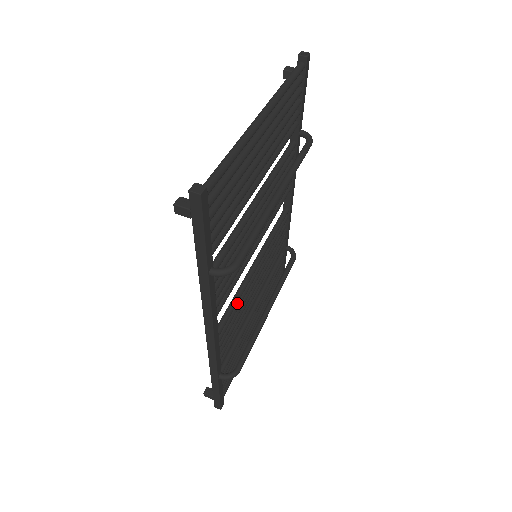
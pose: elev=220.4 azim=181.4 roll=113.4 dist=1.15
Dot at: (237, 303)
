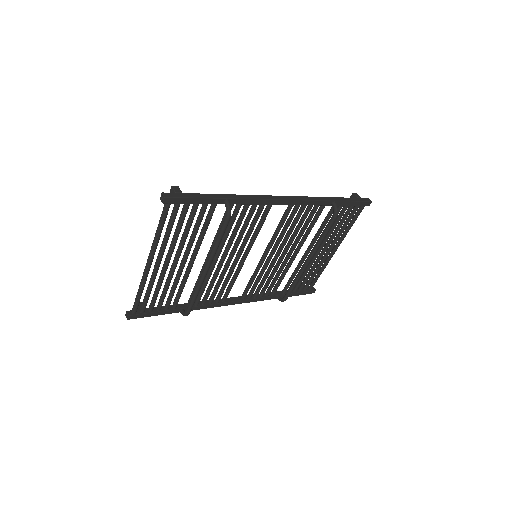
Dot at: (258, 276)
